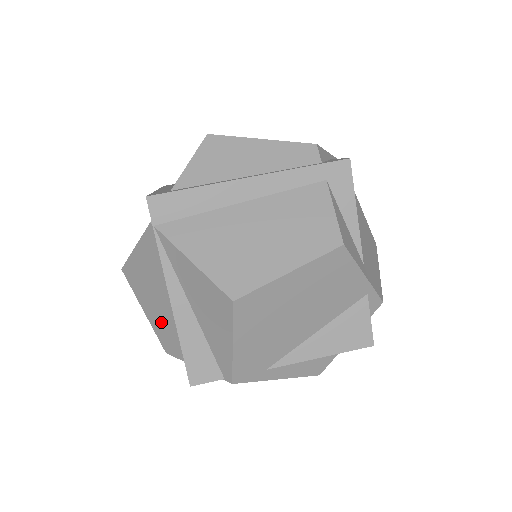
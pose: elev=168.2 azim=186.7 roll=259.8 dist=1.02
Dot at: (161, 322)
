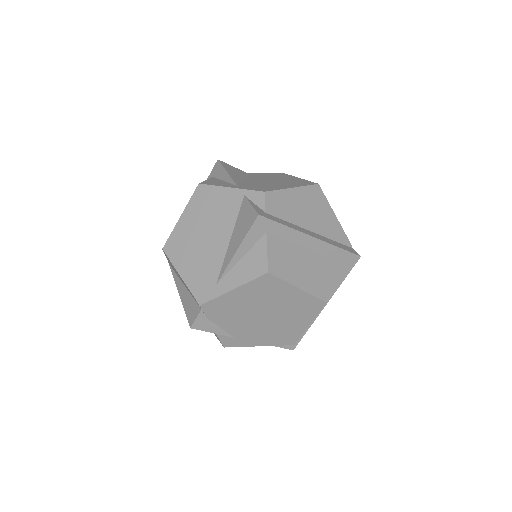
Dot at: occluded
